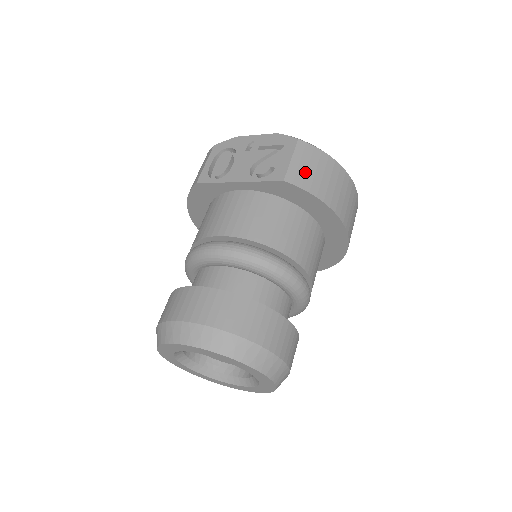
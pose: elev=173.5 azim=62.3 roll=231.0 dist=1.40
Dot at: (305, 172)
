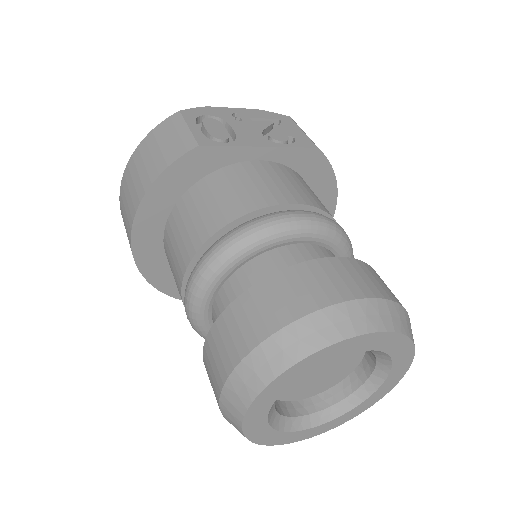
Dot at: occluded
